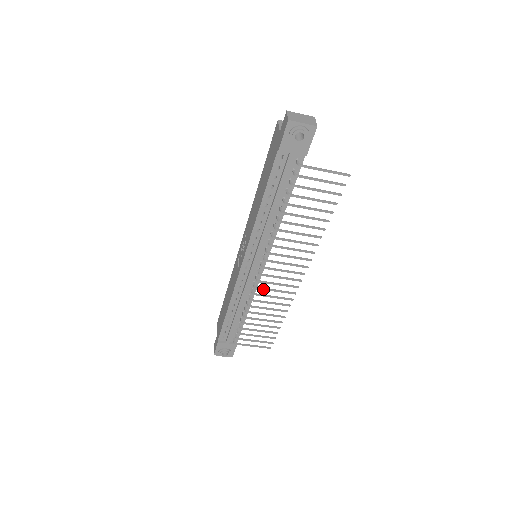
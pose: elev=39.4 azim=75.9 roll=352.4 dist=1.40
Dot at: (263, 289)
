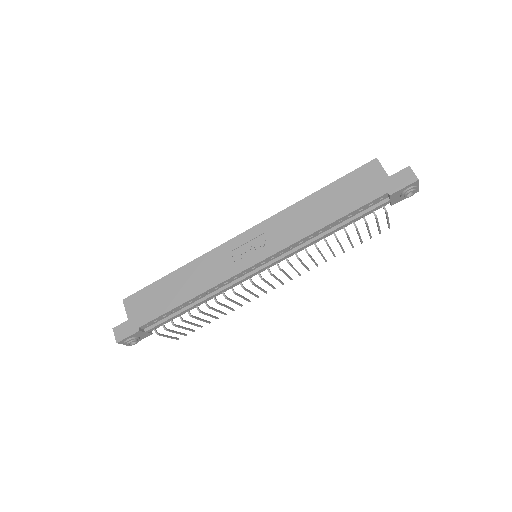
Dot at: (247, 290)
